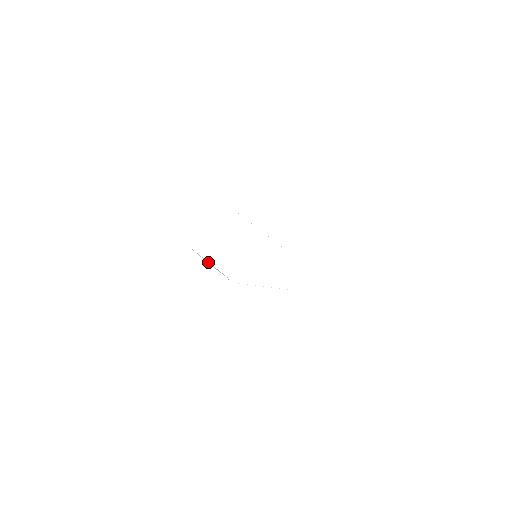
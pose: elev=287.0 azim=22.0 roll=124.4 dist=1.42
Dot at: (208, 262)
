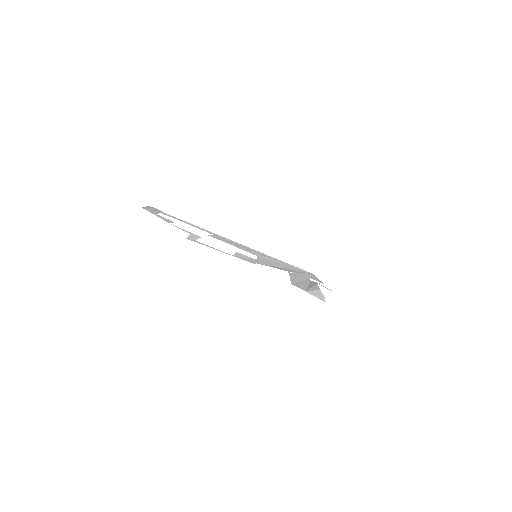
Dot at: (152, 210)
